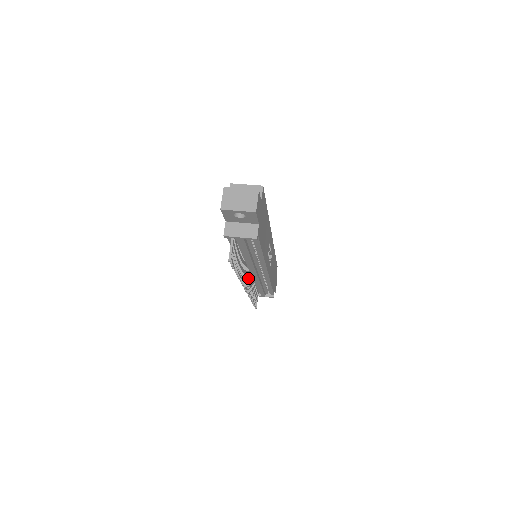
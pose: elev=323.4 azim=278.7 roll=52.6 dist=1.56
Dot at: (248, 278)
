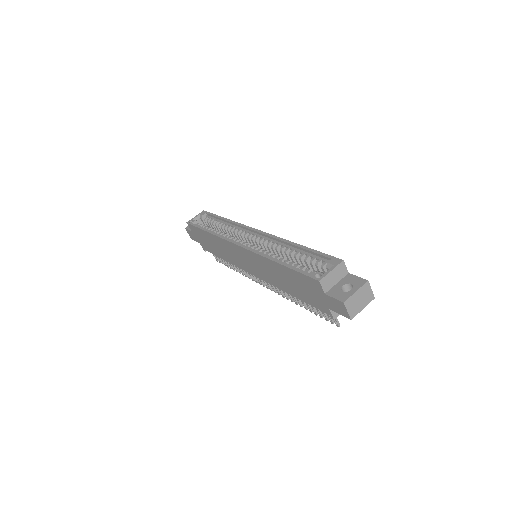
Dot at: occluded
